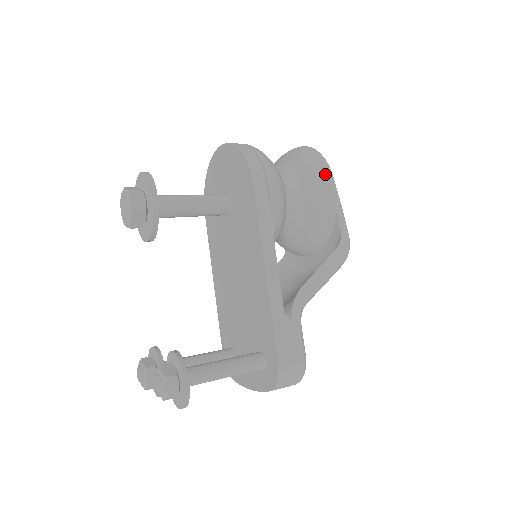
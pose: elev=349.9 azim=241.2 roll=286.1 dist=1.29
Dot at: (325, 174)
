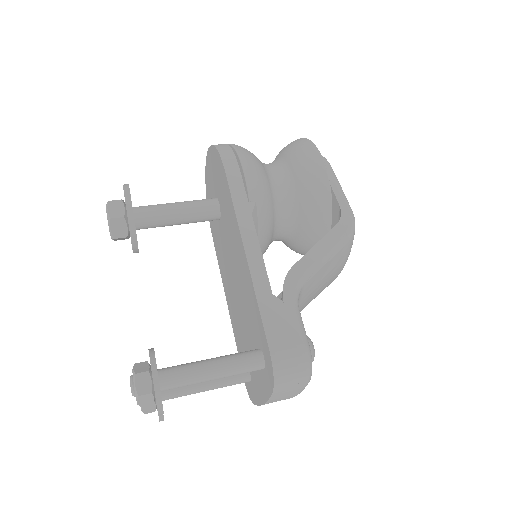
Dot at: (311, 153)
